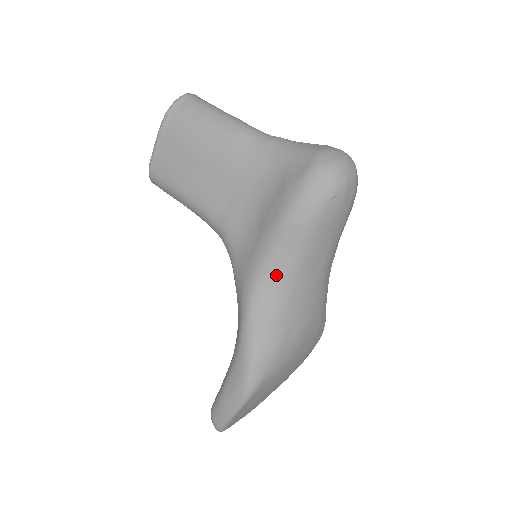
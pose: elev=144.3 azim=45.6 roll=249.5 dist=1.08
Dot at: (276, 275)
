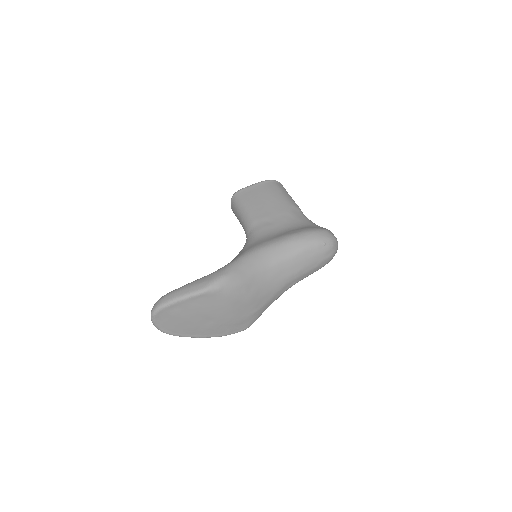
Dot at: (272, 253)
